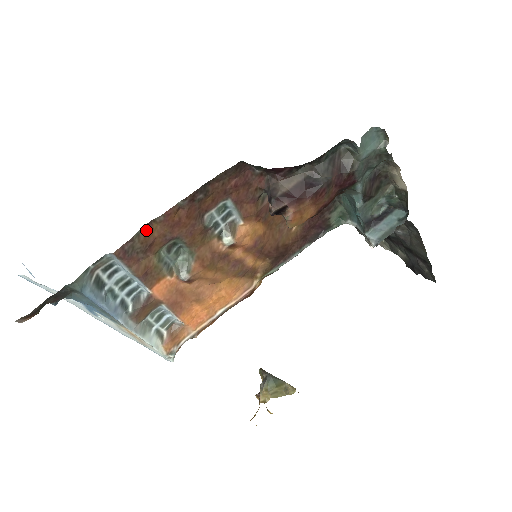
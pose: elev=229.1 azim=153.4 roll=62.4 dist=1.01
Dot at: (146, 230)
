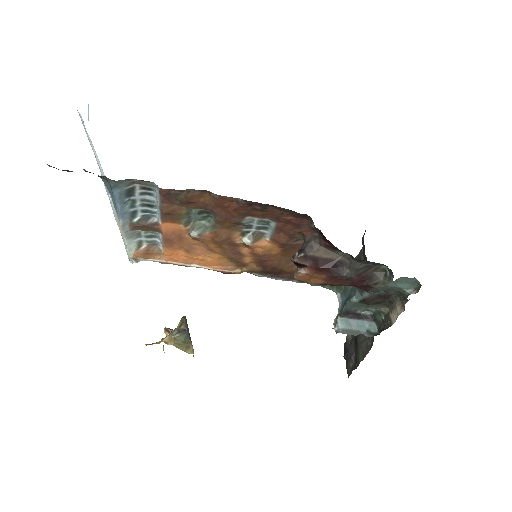
Dot at: (198, 193)
